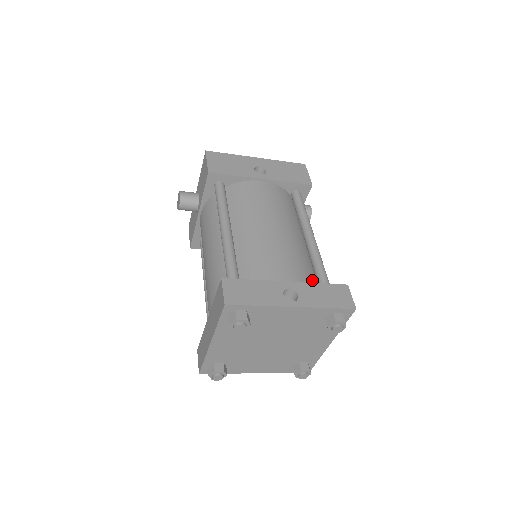
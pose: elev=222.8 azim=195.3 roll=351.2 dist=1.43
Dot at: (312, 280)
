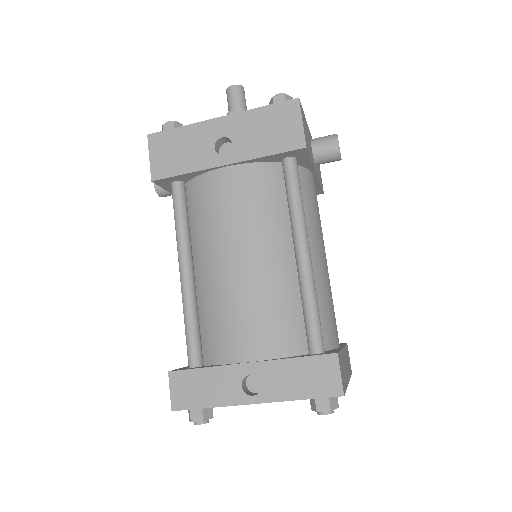
Dot at: (296, 336)
